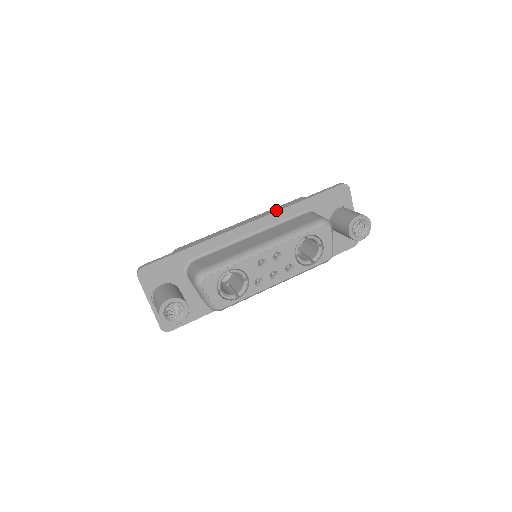
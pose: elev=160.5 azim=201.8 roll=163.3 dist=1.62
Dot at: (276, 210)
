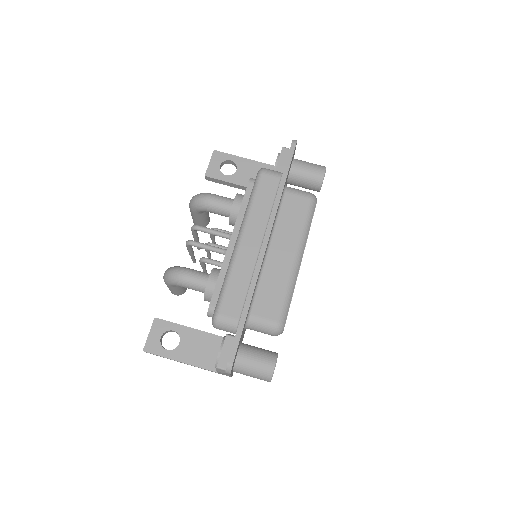
Dot at: (274, 213)
